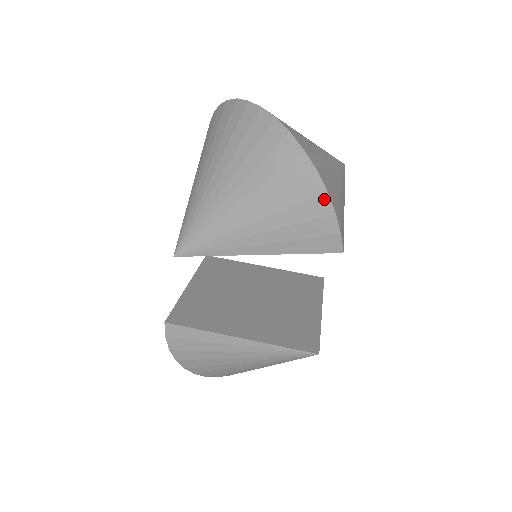
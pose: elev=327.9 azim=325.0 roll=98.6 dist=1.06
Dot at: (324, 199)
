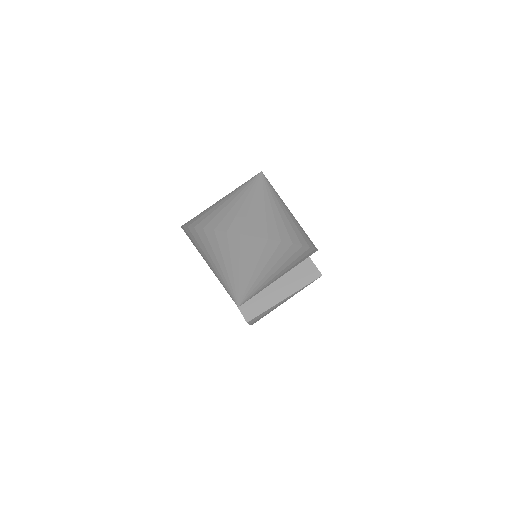
Dot at: (302, 248)
